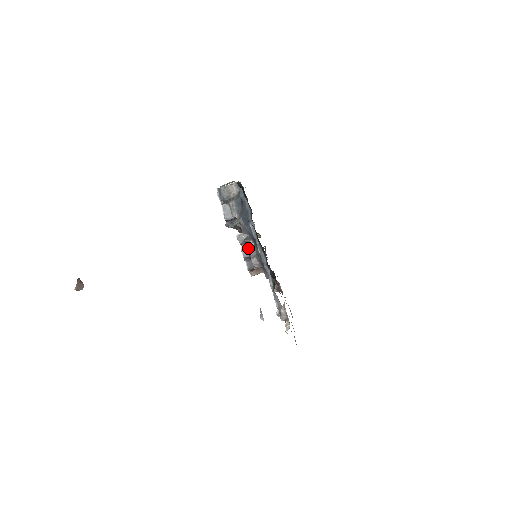
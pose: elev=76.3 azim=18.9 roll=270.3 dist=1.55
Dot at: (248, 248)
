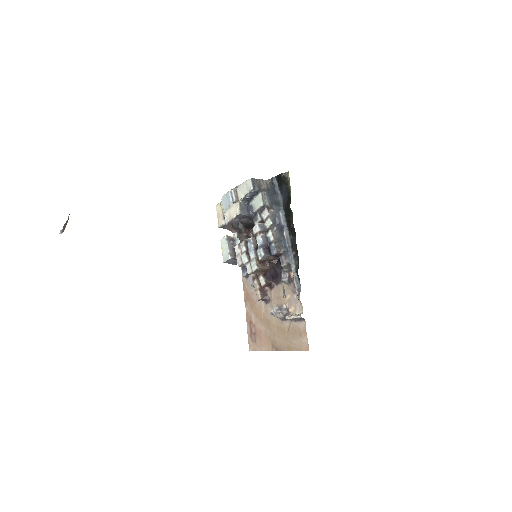
Dot at: (272, 233)
